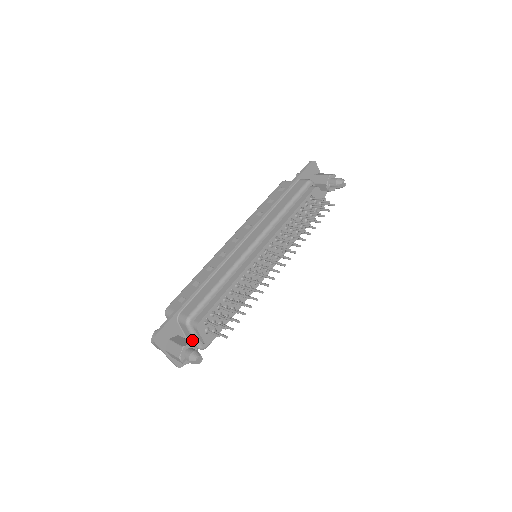
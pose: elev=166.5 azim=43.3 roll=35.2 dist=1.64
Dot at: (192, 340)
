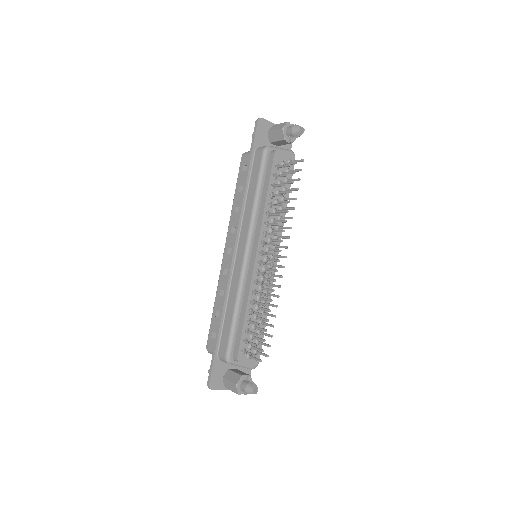
Dot at: occluded
